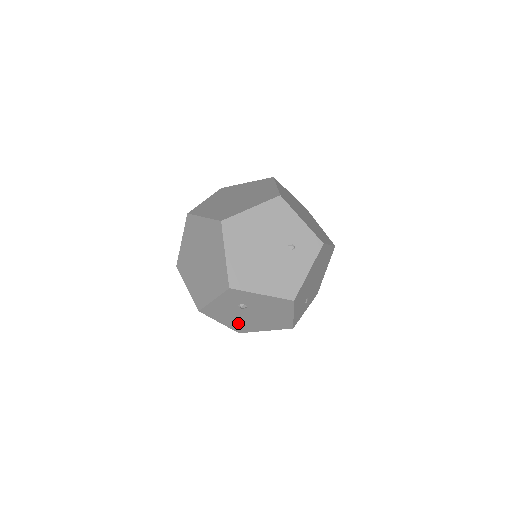
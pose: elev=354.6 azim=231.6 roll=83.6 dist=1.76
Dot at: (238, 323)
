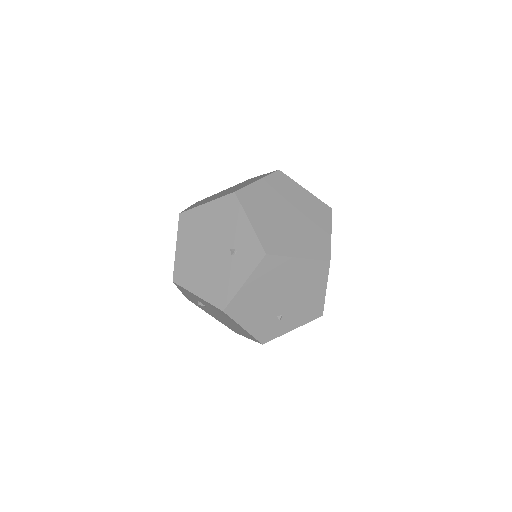
Dot at: (222, 321)
